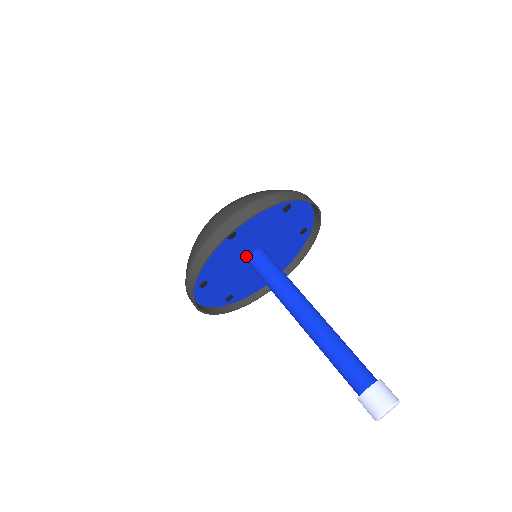
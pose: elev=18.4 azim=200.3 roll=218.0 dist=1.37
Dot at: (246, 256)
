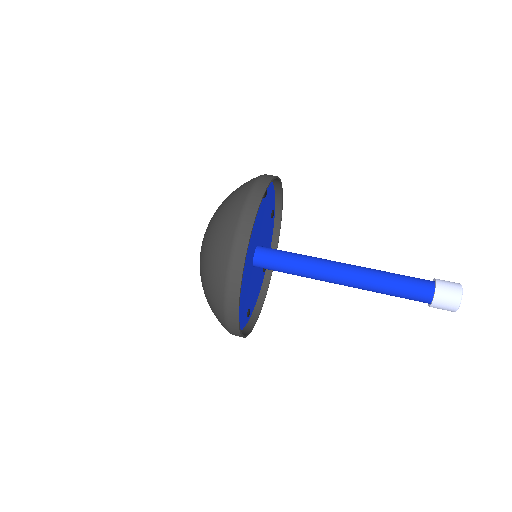
Dot at: (255, 245)
